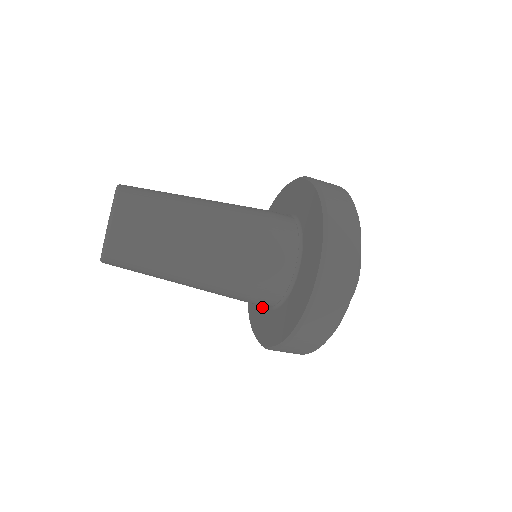
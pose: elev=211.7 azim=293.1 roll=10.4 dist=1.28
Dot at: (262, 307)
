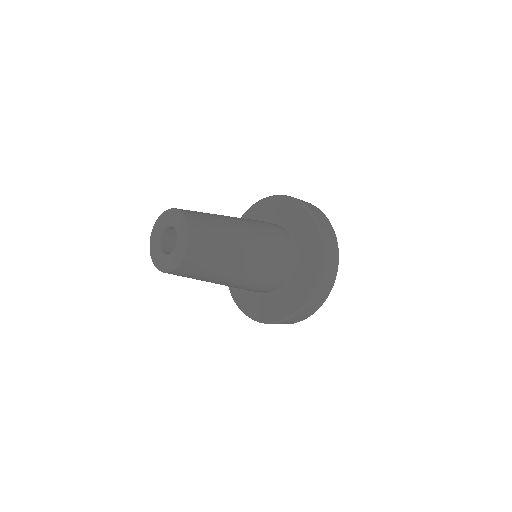
Dot at: (253, 293)
